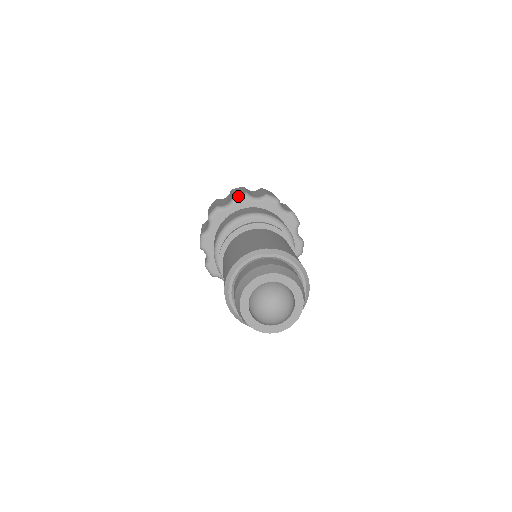
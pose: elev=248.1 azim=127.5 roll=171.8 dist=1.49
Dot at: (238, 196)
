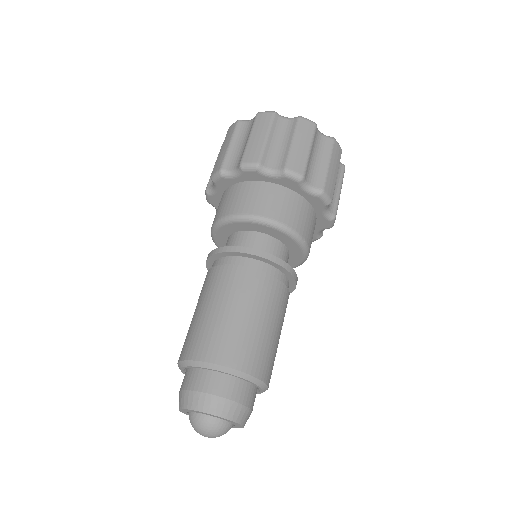
Dot at: (246, 167)
